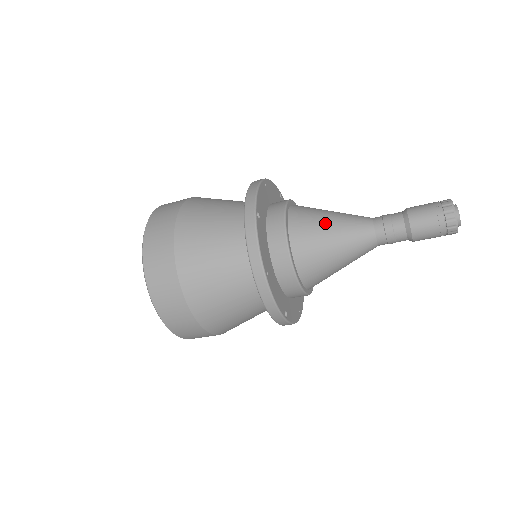
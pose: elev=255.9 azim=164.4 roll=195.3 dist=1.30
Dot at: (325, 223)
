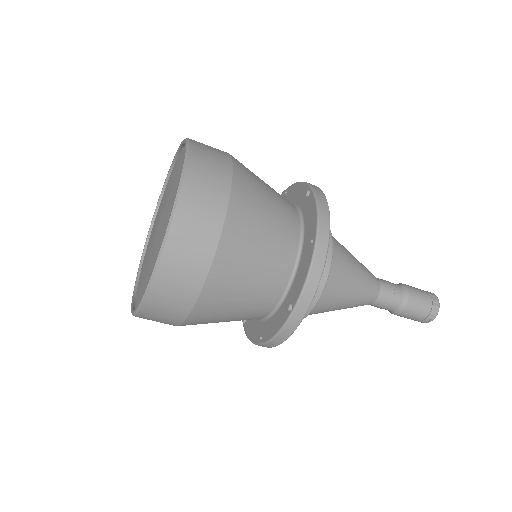
Dot at: occluded
